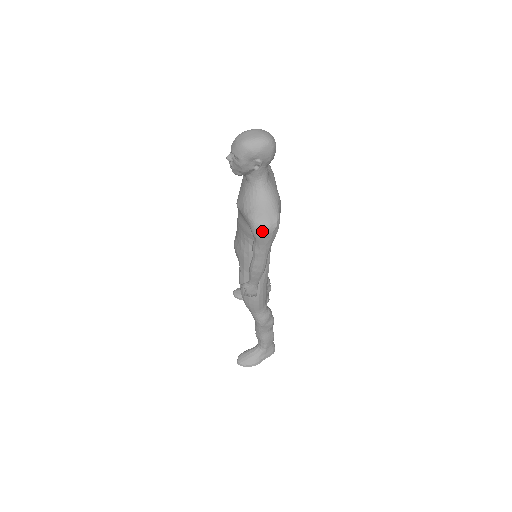
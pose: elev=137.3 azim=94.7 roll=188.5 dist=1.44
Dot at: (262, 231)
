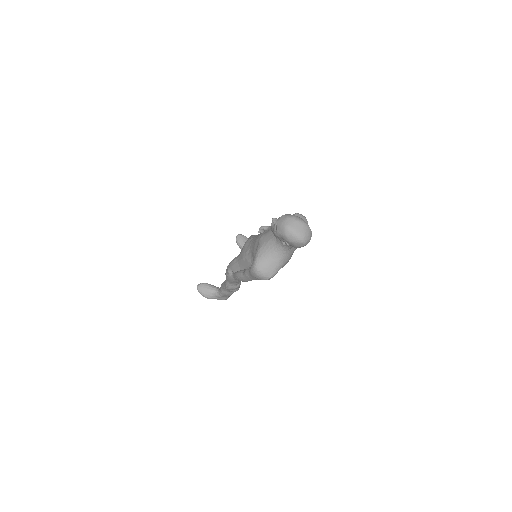
Dot at: (256, 274)
